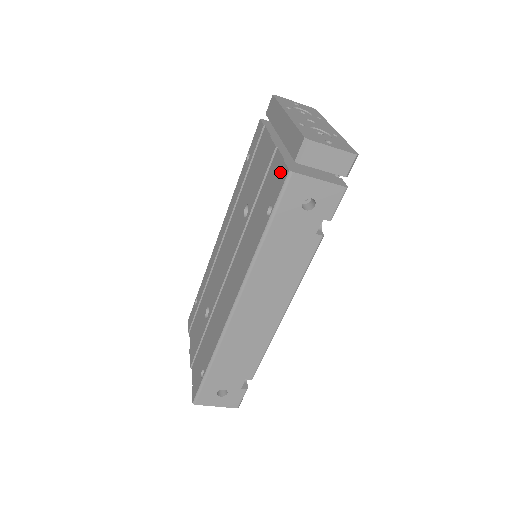
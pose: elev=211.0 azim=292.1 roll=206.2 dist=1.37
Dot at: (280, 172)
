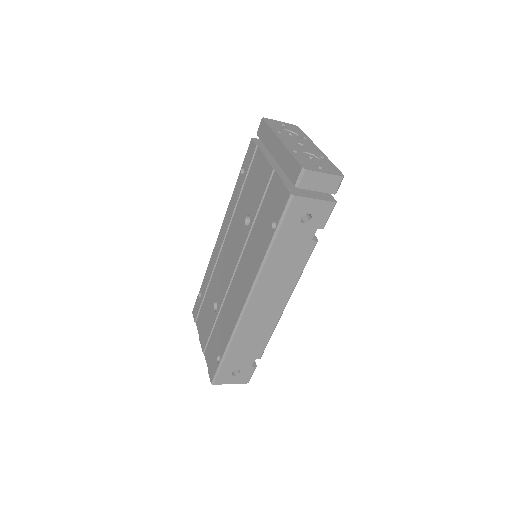
Dot at: (281, 194)
